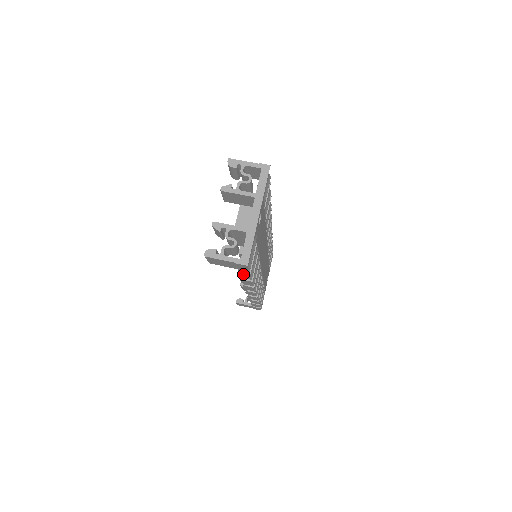
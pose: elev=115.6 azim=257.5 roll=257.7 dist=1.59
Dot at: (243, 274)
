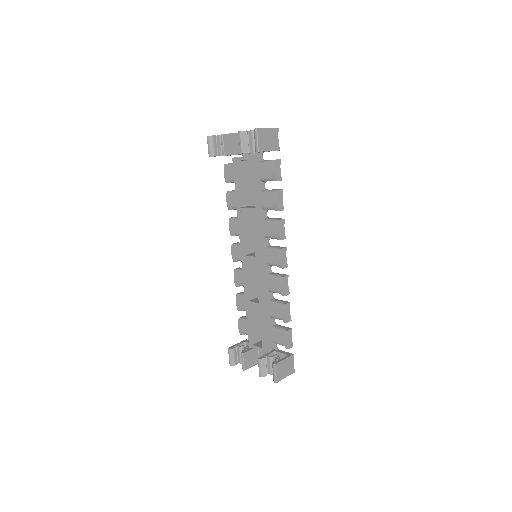
Dot at: (277, 165)
